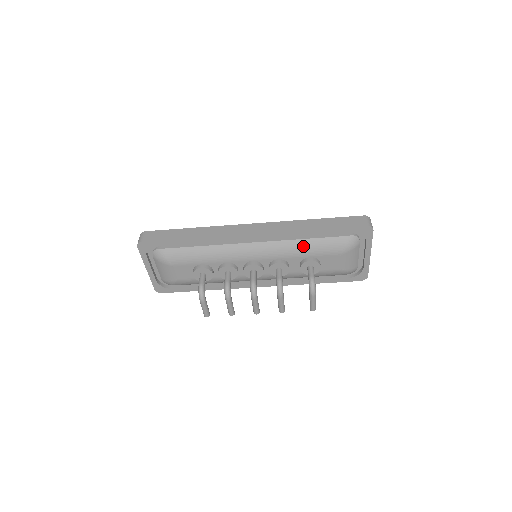
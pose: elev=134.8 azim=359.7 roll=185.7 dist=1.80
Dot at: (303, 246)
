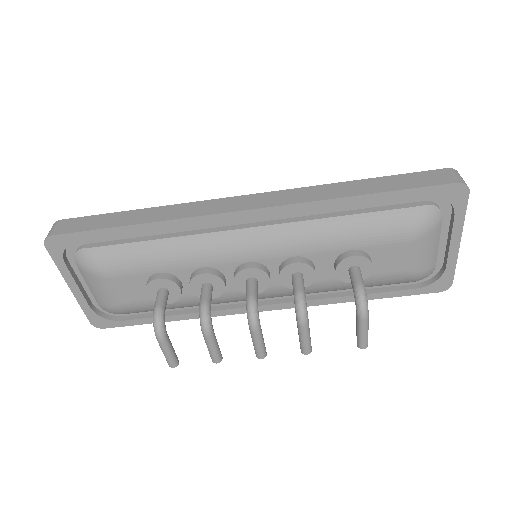
Dot at: (339, 229)
